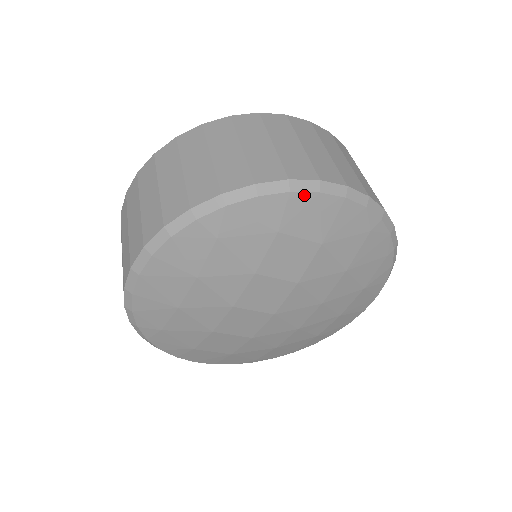
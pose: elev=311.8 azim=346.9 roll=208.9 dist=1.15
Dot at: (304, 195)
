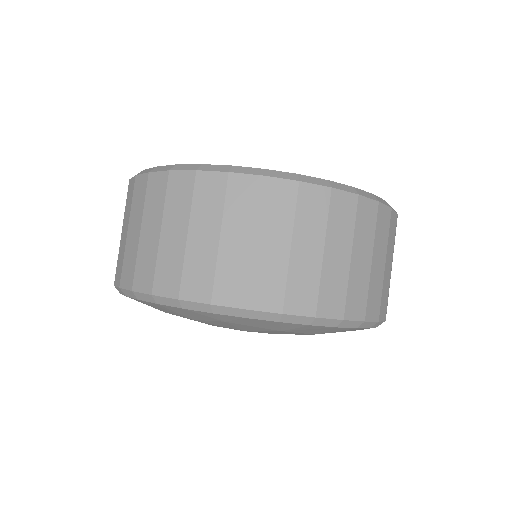
Dot at: (321, 326)
